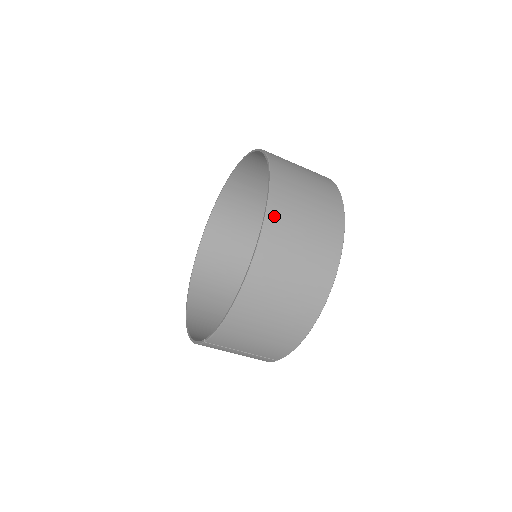
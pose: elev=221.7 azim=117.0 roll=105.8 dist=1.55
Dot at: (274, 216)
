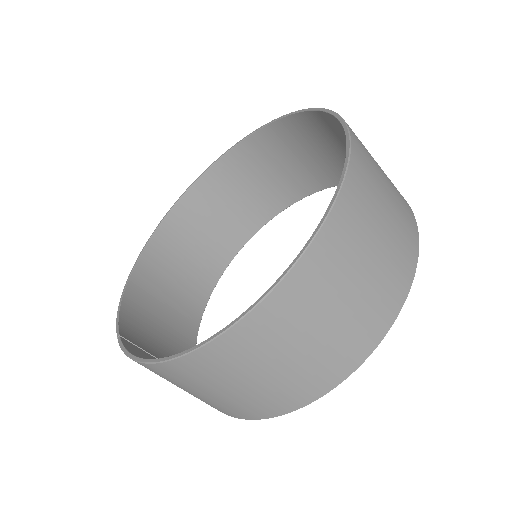
Dot at: (274, 307)
